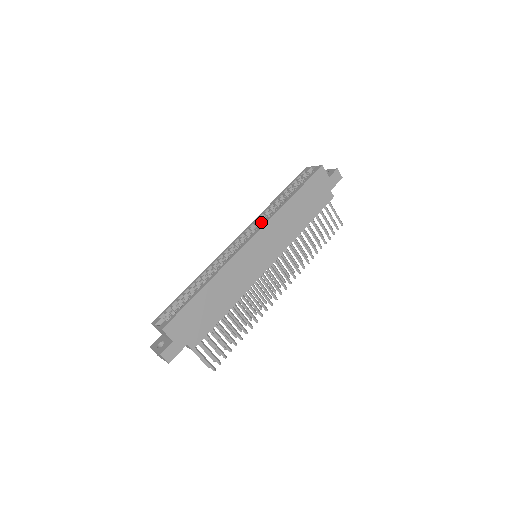
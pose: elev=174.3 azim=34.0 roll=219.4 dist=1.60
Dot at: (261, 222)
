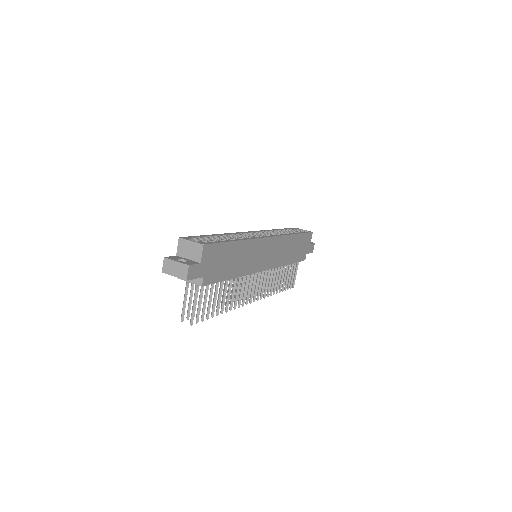
Dot at: occluded
